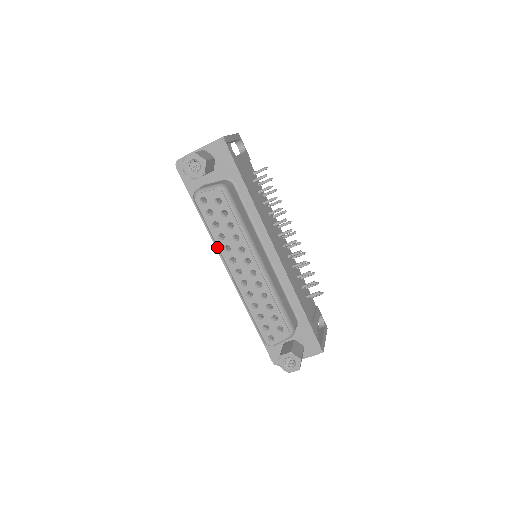
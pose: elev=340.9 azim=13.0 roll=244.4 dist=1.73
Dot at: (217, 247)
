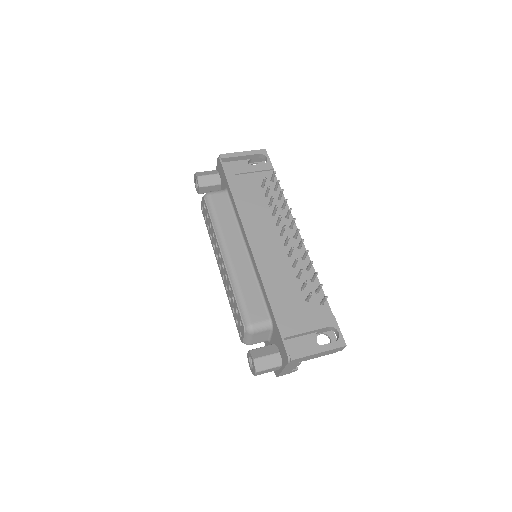
Dot at: occluded
